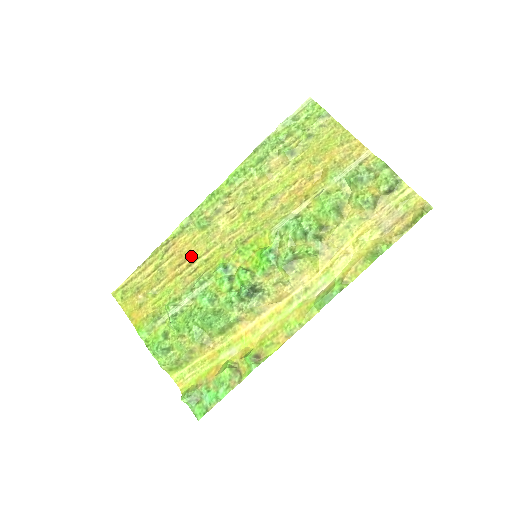
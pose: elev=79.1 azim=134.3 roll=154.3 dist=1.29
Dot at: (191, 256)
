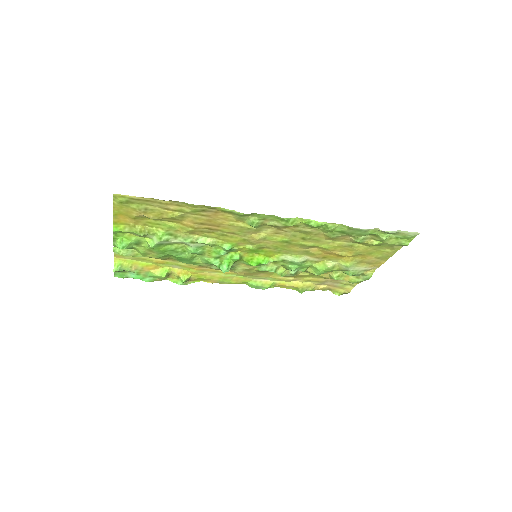
Dot at: (218, 227)
